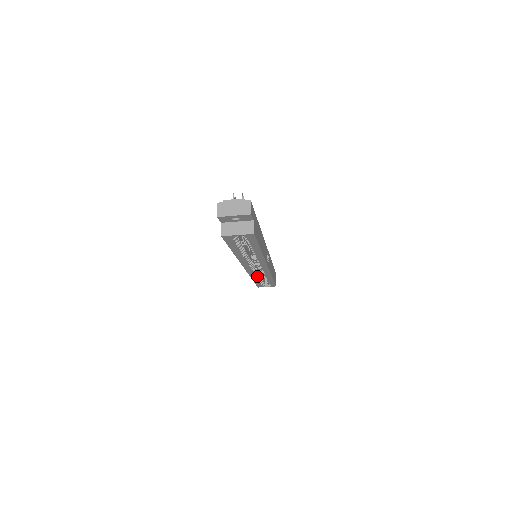
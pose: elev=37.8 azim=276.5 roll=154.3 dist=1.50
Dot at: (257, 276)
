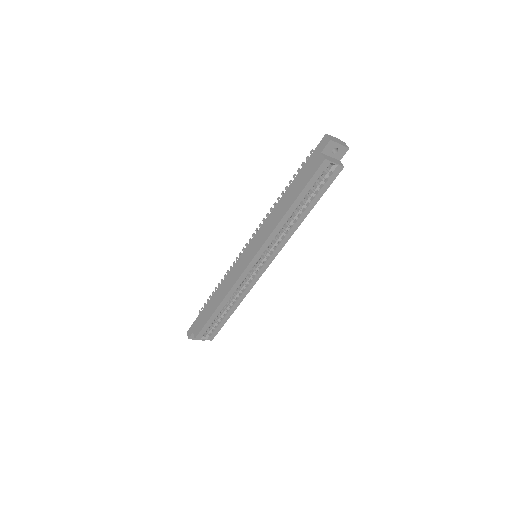
Dot at: (233, 294)
